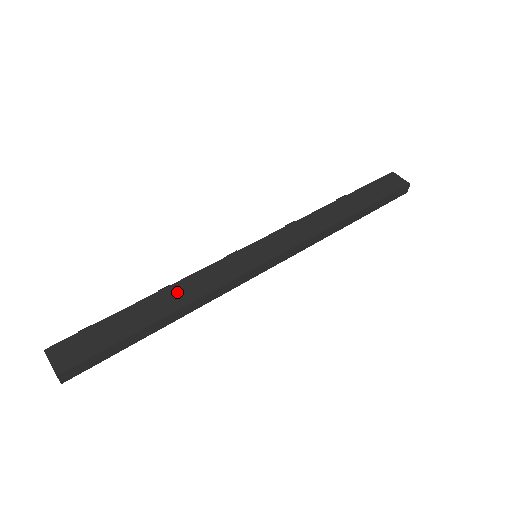
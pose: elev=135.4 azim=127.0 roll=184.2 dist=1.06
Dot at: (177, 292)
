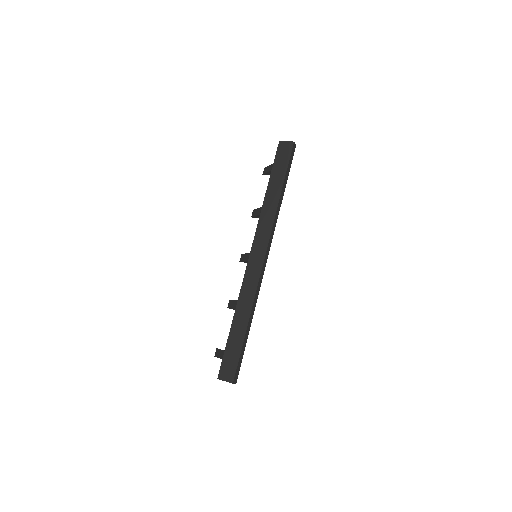
Dot at: (242, 309)
